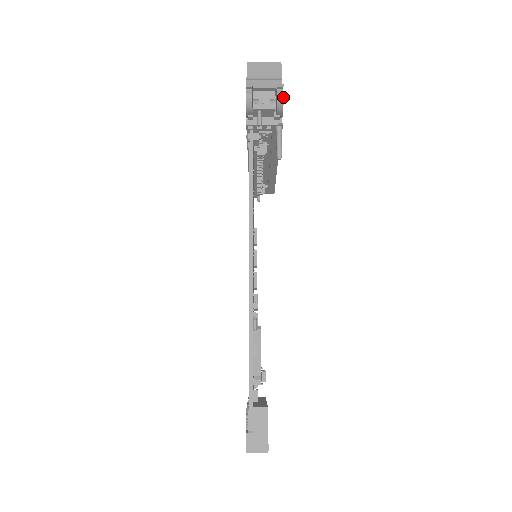
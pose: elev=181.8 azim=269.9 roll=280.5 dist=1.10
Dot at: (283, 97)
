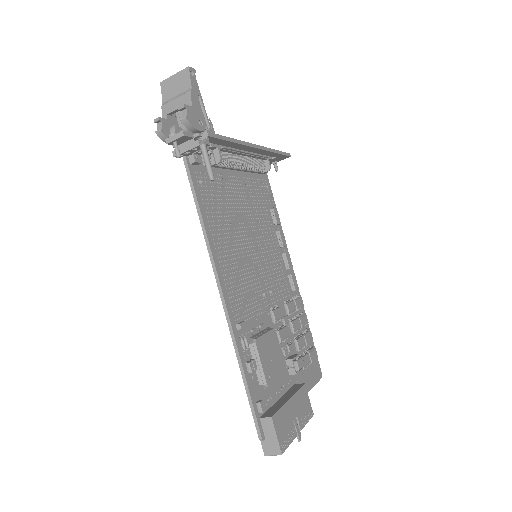
Dot at: (187, 120)
